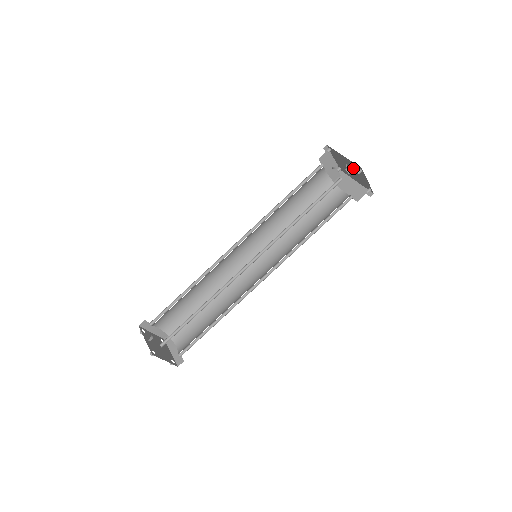
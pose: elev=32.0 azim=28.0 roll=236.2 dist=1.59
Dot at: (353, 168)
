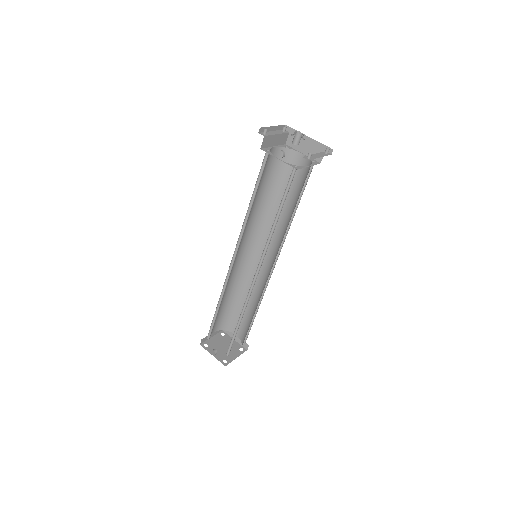
Dot at: occluded
